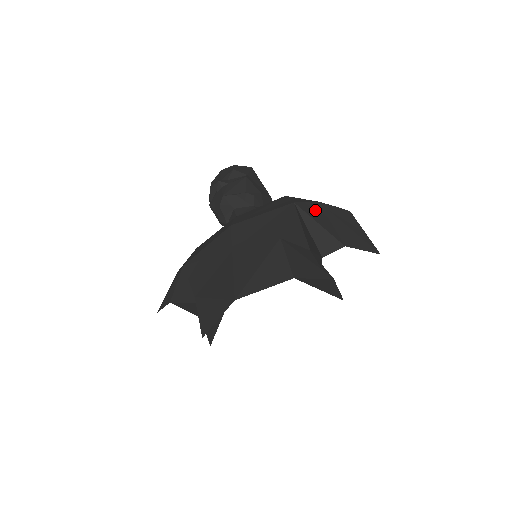
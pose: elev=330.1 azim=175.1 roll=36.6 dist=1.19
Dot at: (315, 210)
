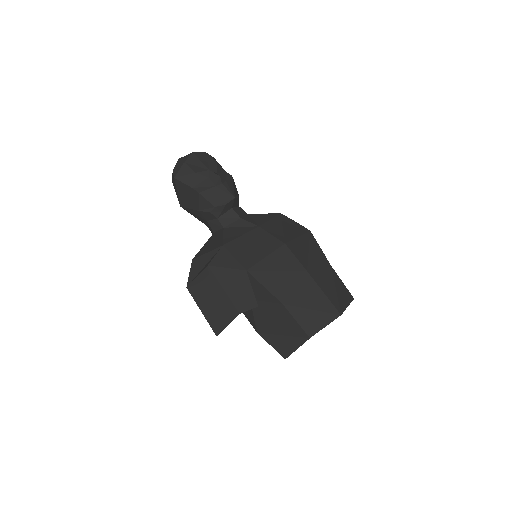
Dot at: occluded
